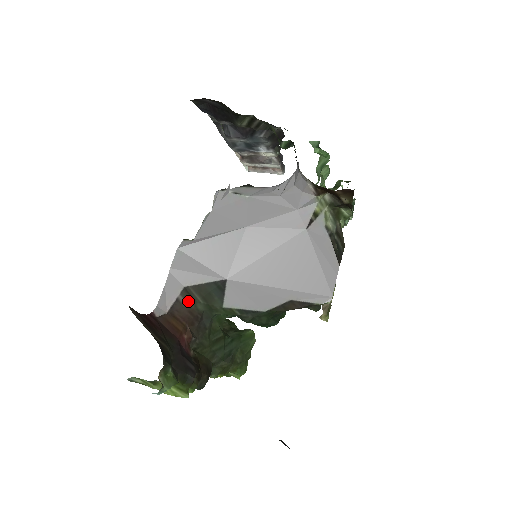
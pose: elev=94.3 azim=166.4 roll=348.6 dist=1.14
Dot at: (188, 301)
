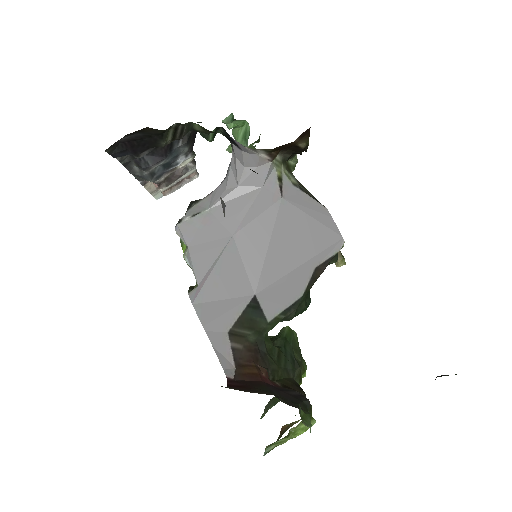
Dot at: (240, 342)
